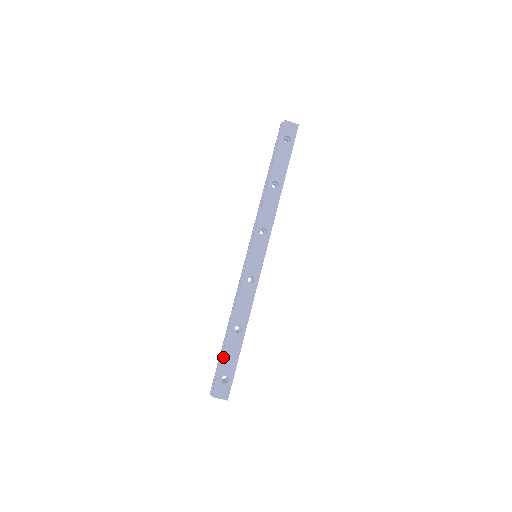
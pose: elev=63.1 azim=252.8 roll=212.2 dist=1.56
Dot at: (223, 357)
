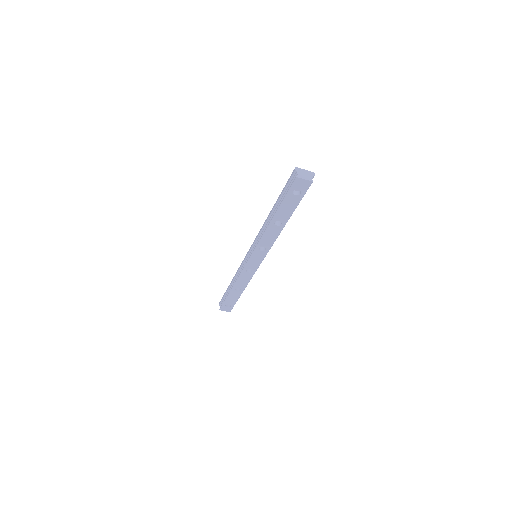
Dot at: (227, 298)
